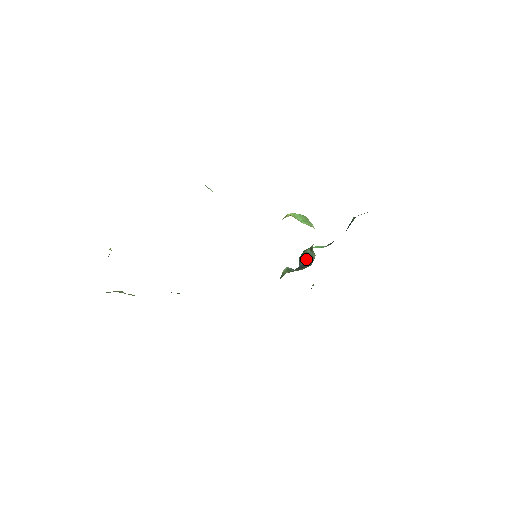
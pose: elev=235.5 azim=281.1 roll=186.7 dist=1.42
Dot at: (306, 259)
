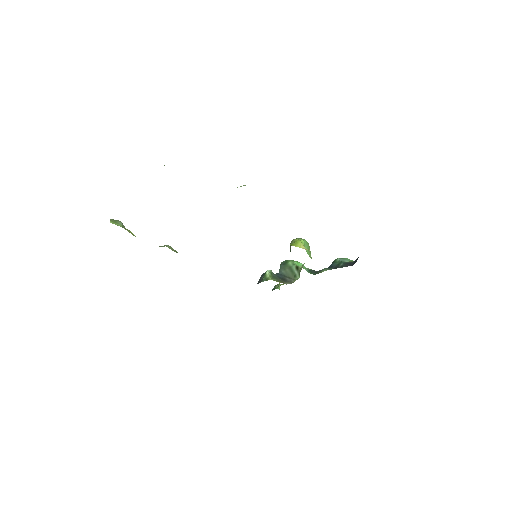
Dot at: (289, 272)
